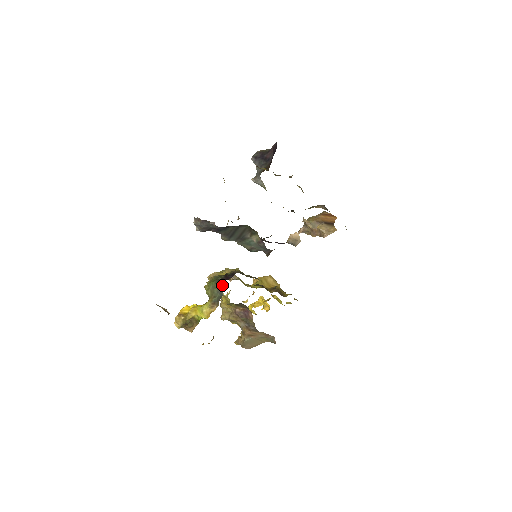
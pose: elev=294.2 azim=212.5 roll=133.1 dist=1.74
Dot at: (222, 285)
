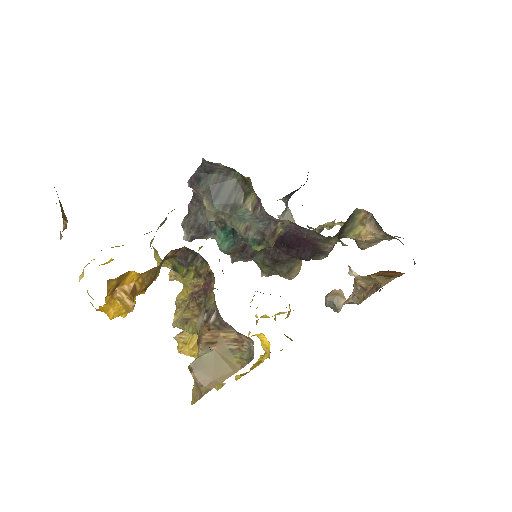
Dot at: occluded
